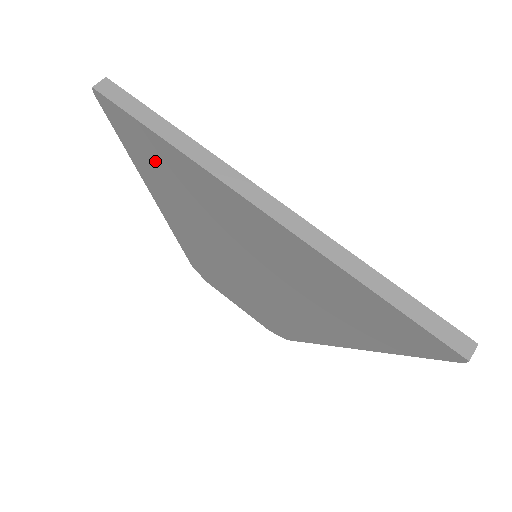
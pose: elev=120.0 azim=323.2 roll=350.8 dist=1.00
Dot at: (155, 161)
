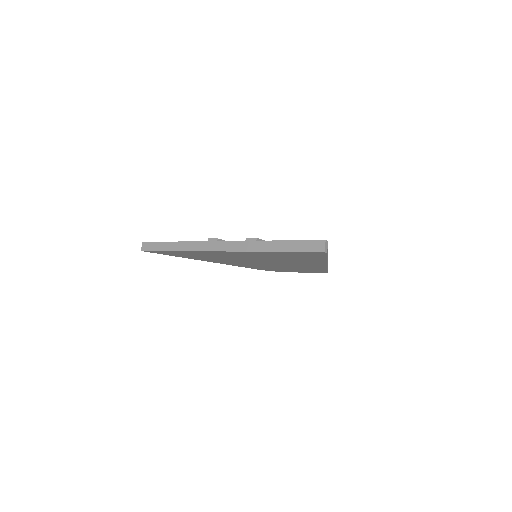
Dot at: (184, 255)
